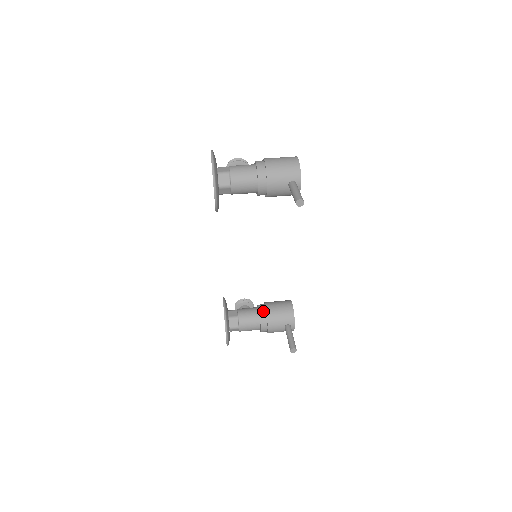
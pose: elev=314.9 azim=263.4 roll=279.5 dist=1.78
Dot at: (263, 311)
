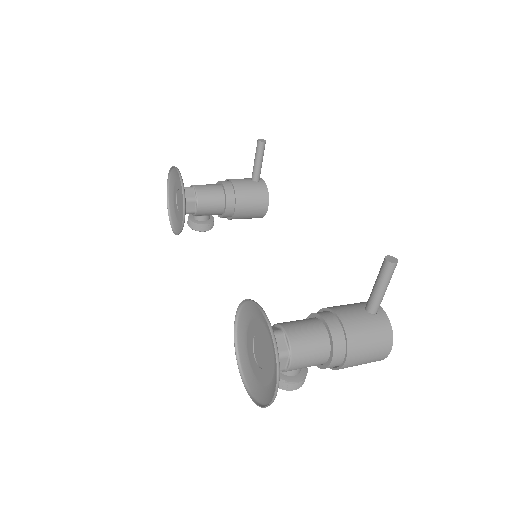
Dot at: occluded
